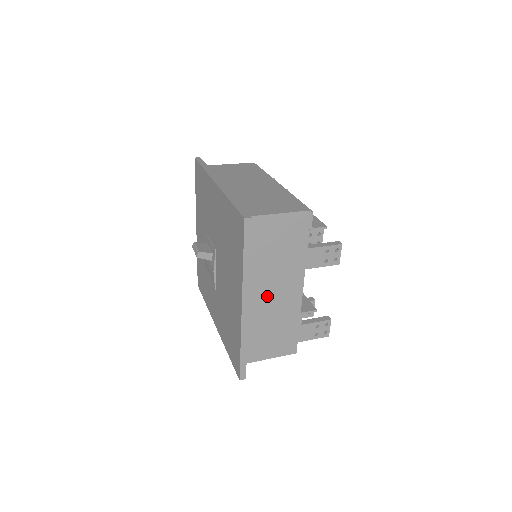
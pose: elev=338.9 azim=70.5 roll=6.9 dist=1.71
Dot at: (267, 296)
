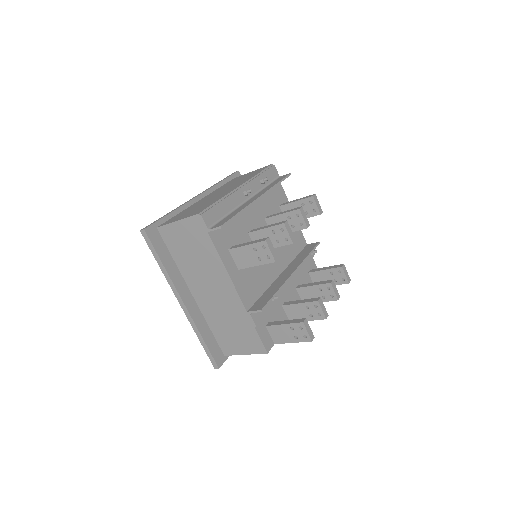
Dot at: (209, 294)
